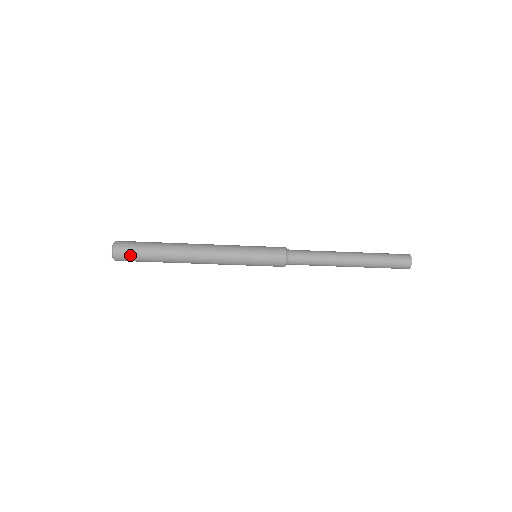
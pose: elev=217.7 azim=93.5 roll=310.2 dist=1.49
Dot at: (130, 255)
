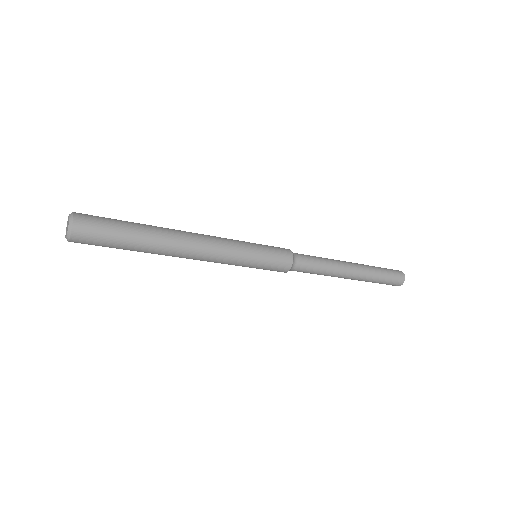
Dot at: (96, 239)
